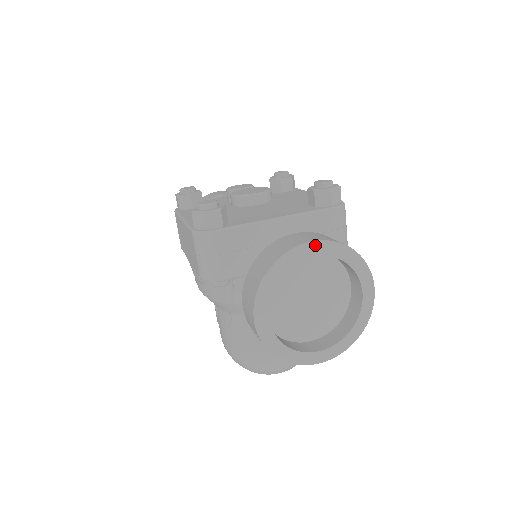
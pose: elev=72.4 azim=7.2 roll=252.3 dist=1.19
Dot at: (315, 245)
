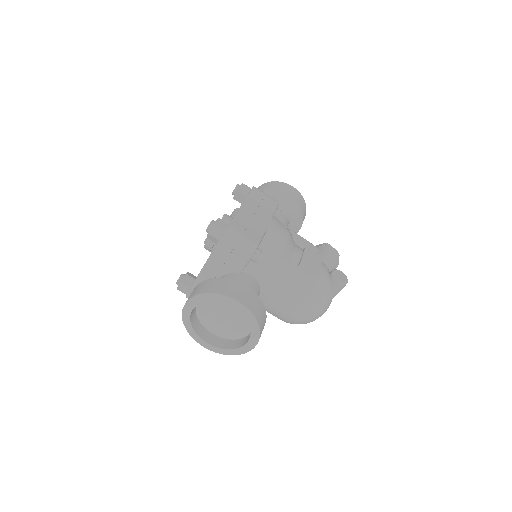
Dot at: (187, 305)
